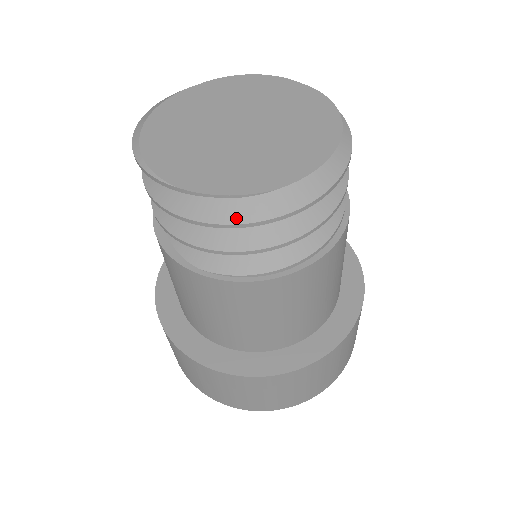
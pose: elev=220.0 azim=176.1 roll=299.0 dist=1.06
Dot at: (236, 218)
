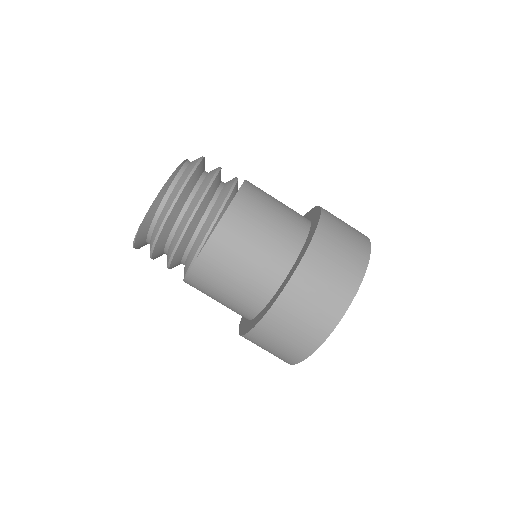
Dot at: (151, 247)
